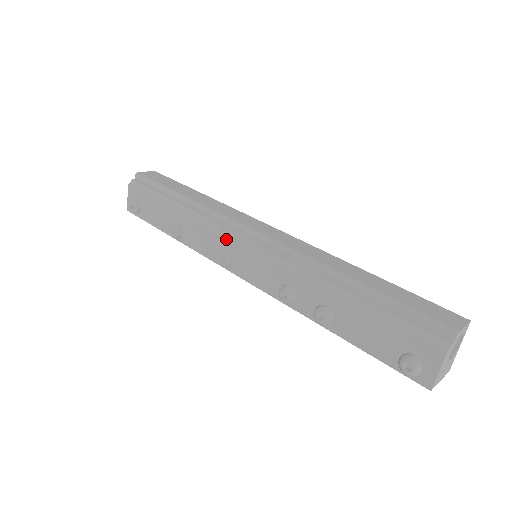
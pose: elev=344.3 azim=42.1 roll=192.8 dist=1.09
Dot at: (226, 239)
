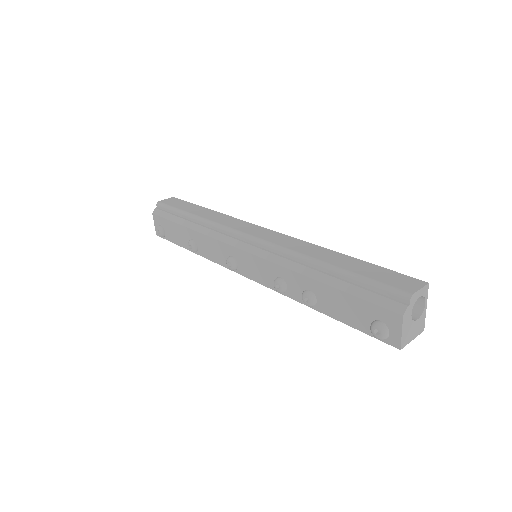
Dot at: (228, 246)
